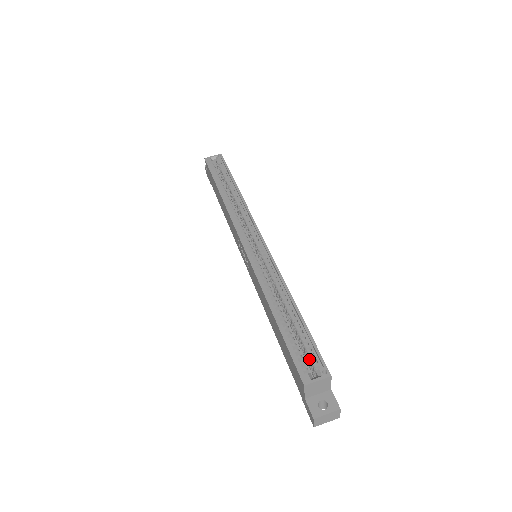
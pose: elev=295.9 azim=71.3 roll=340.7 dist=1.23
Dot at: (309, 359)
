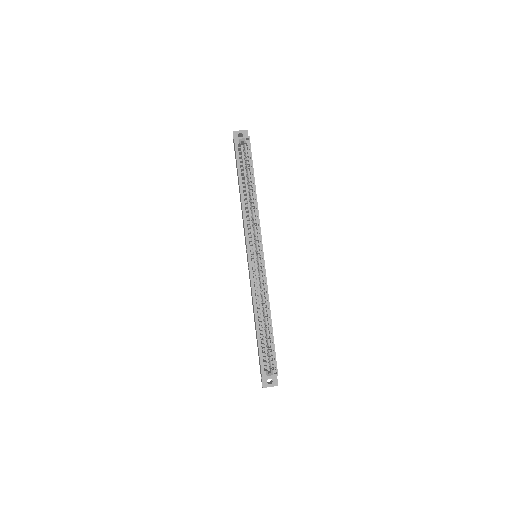
Dot at: (269, 360)
